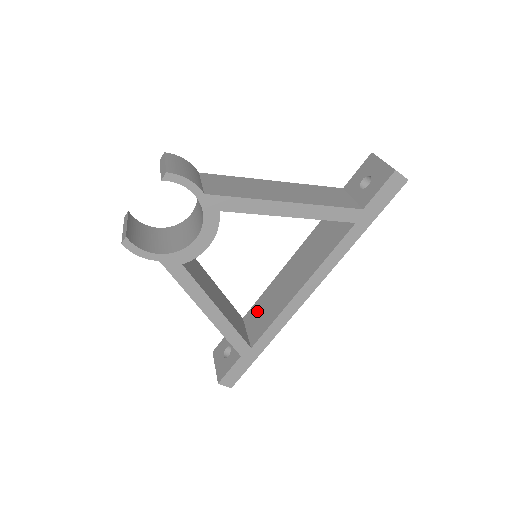
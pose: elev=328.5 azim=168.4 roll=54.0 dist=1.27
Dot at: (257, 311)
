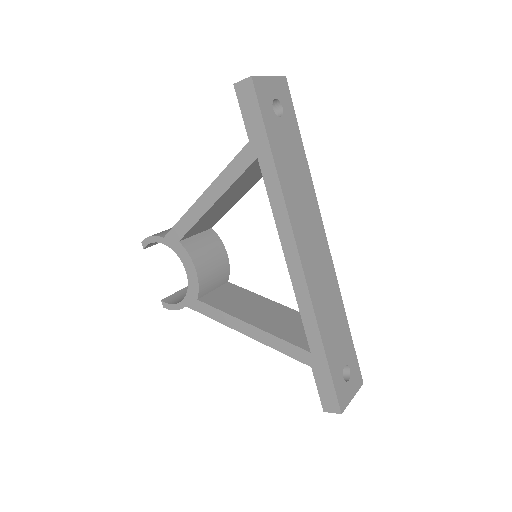
Dot at: occluded
